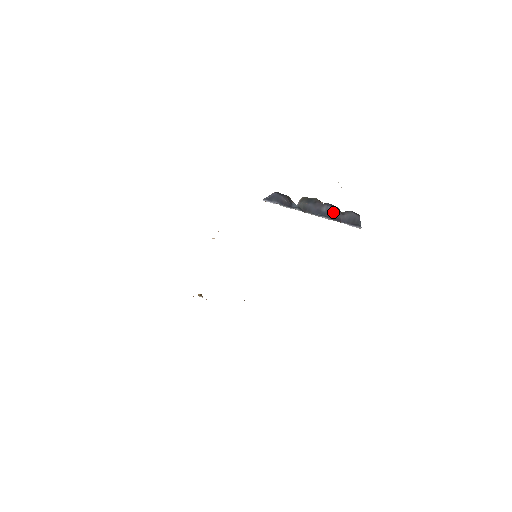
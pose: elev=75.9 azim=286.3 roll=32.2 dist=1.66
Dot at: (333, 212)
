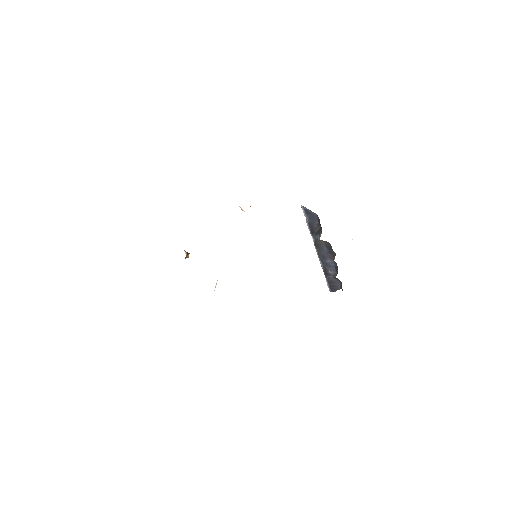
Dot at: (331, 269)
